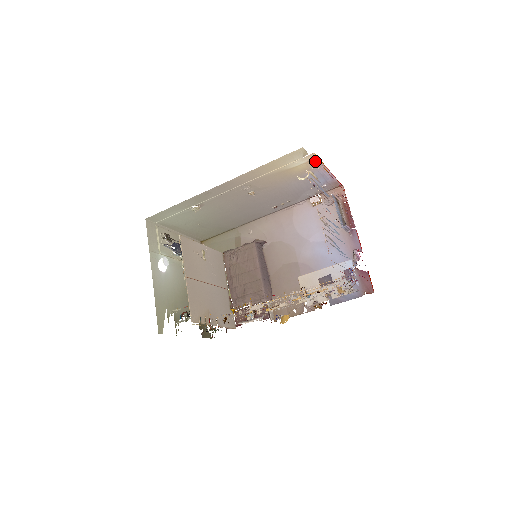
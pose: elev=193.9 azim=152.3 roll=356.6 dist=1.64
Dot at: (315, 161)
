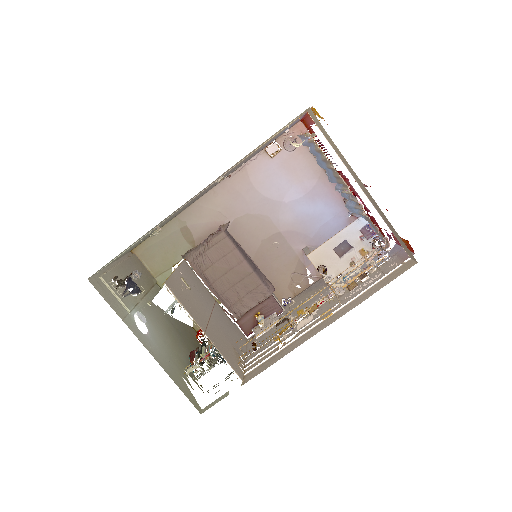
Dot at: occluded
